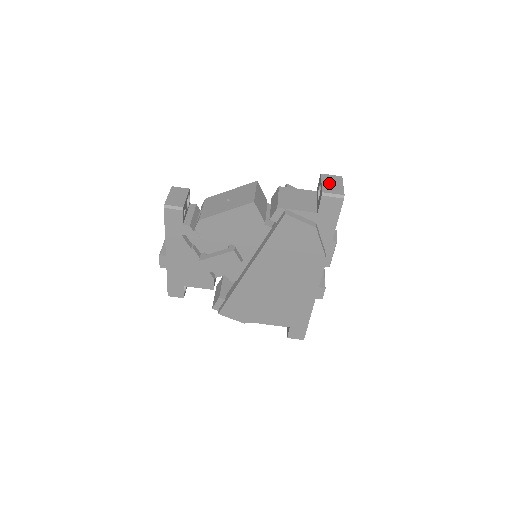
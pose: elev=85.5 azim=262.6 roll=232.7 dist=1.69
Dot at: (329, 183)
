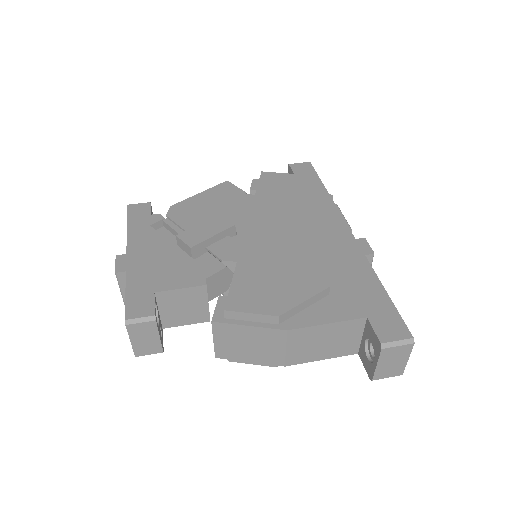
Dot at: occluded
